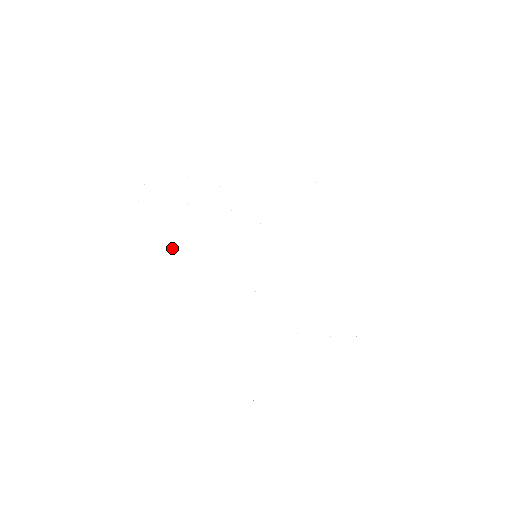
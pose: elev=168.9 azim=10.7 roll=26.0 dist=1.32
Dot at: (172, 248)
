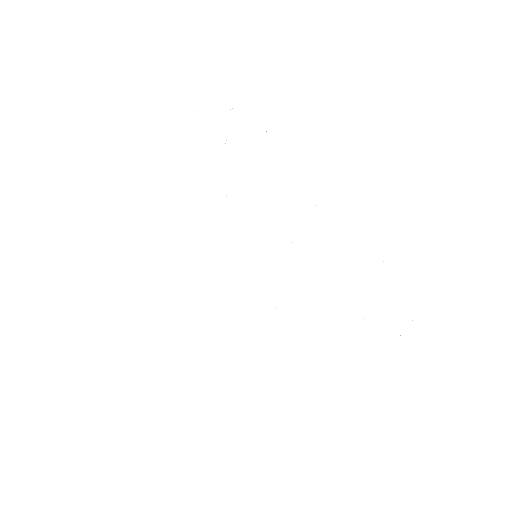
Dot at: occluded
